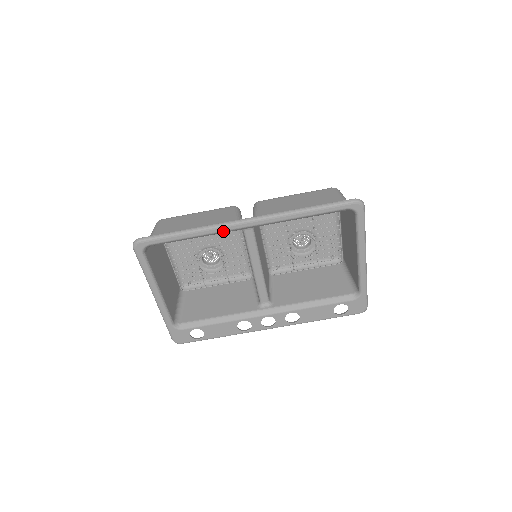
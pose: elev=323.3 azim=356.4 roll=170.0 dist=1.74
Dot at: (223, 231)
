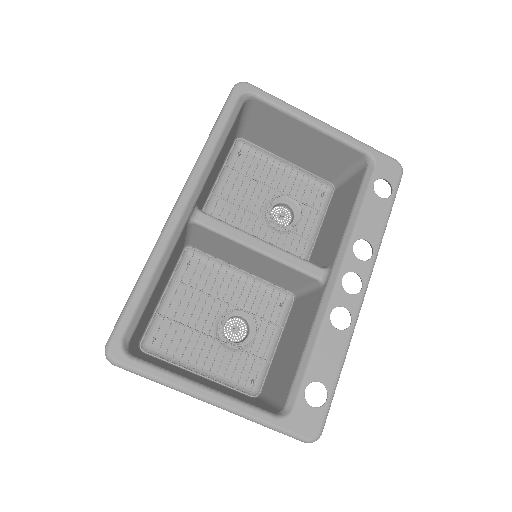
Dot at: (172, 235)
